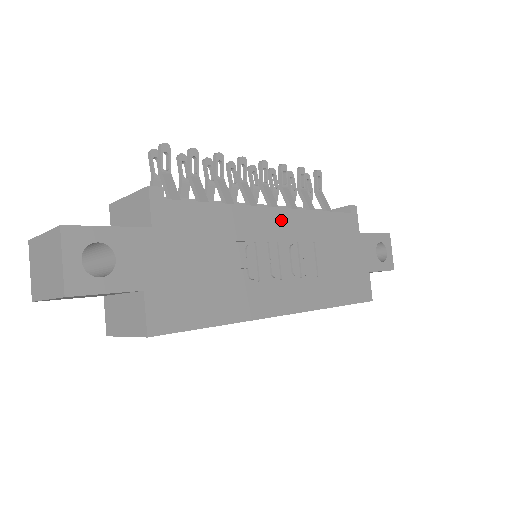
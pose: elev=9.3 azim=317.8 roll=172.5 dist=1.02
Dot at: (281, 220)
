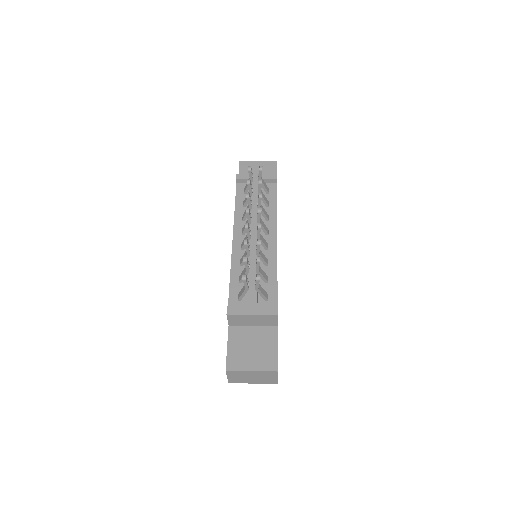
Dot at: occluded
